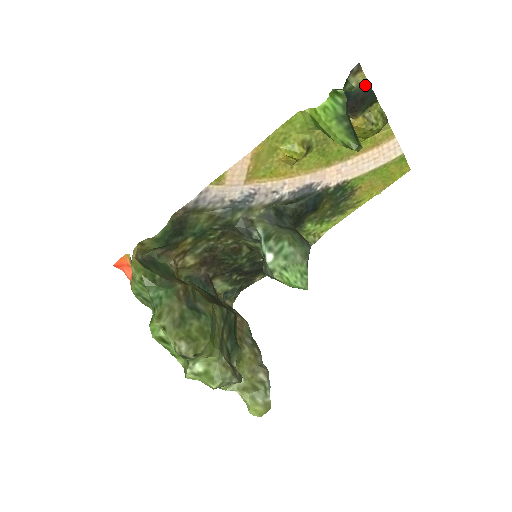
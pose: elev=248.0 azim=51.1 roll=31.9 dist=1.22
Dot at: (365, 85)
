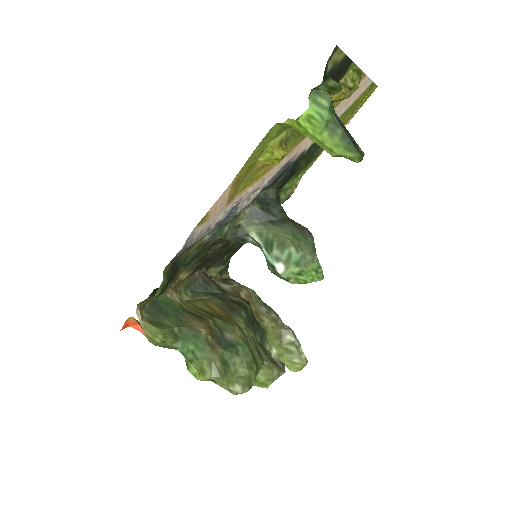
Dot at: (340, 58)
